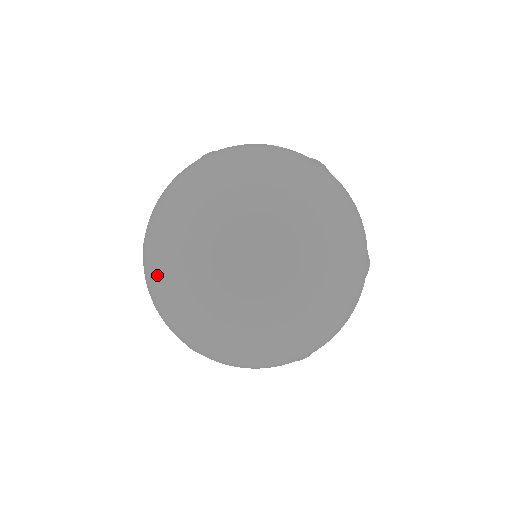
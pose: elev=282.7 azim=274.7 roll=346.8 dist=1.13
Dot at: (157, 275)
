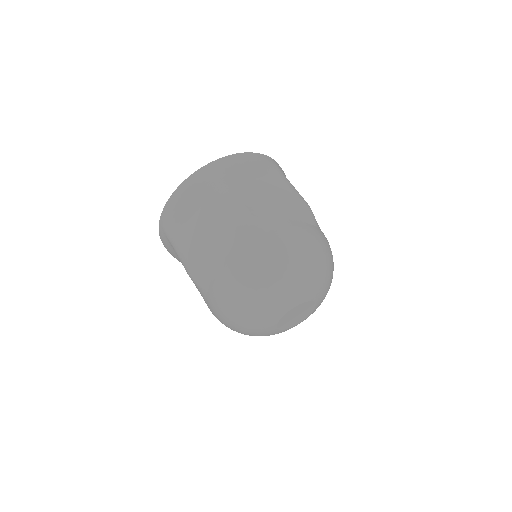
Dot at: occluded
